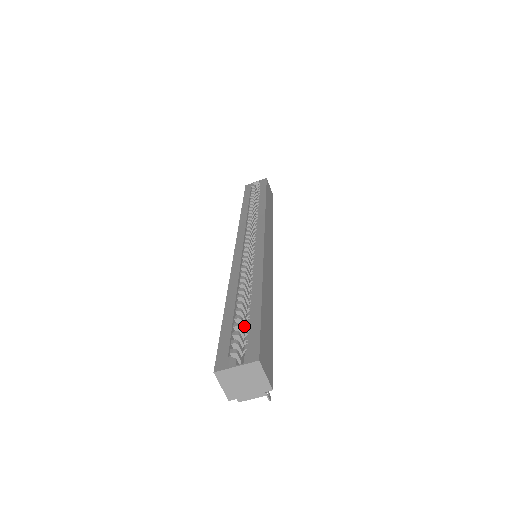
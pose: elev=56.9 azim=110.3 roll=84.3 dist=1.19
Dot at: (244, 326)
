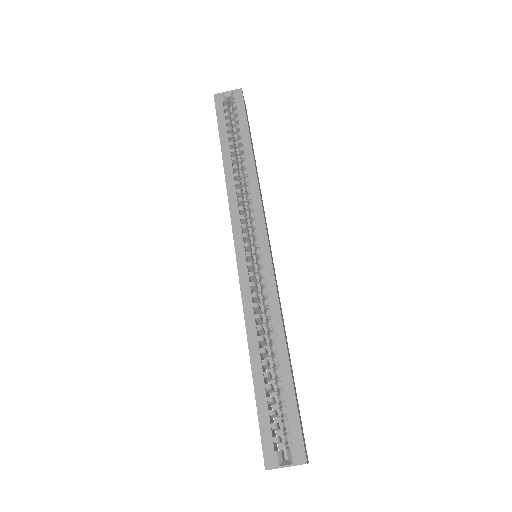
Dot at: (273, 390)
